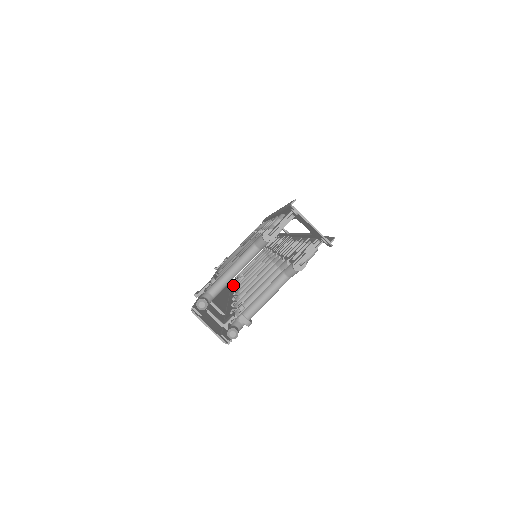
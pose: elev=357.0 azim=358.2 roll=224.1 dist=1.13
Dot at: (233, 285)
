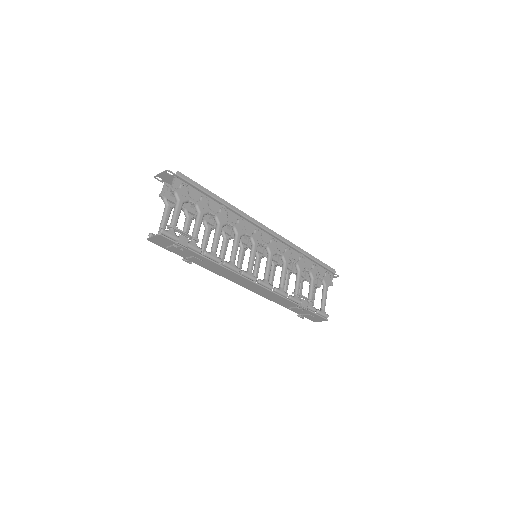
Dot at: (297, 305)
